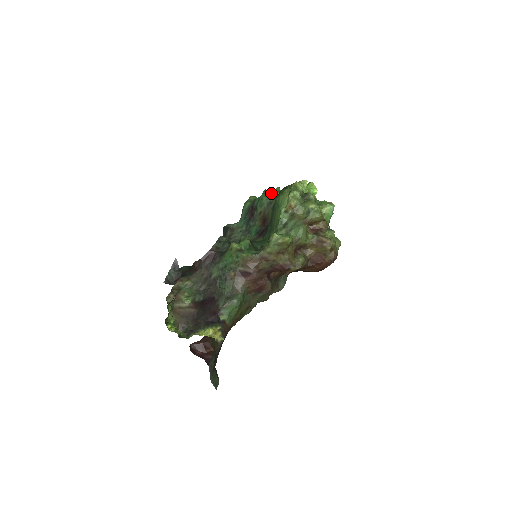
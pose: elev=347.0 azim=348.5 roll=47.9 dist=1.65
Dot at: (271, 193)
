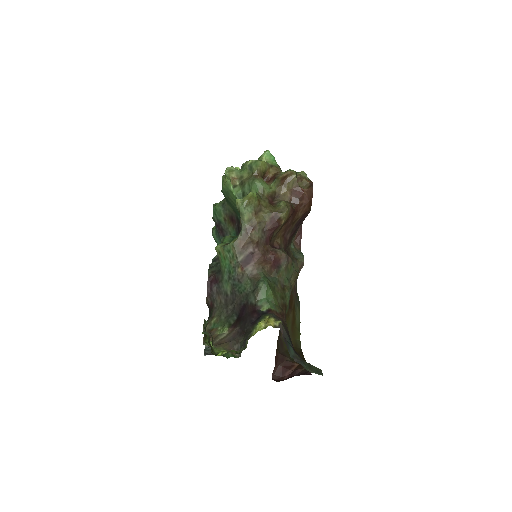
Dot at: occluded
